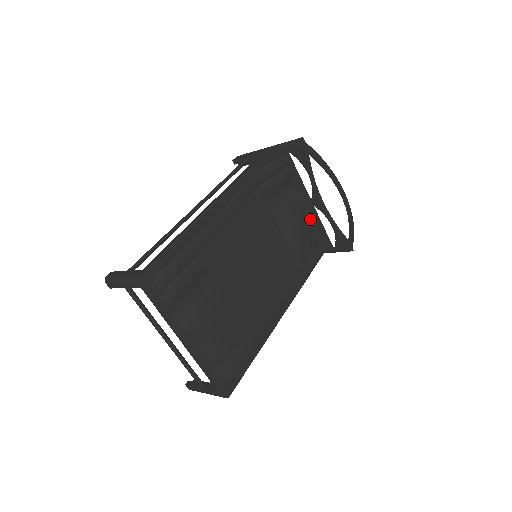
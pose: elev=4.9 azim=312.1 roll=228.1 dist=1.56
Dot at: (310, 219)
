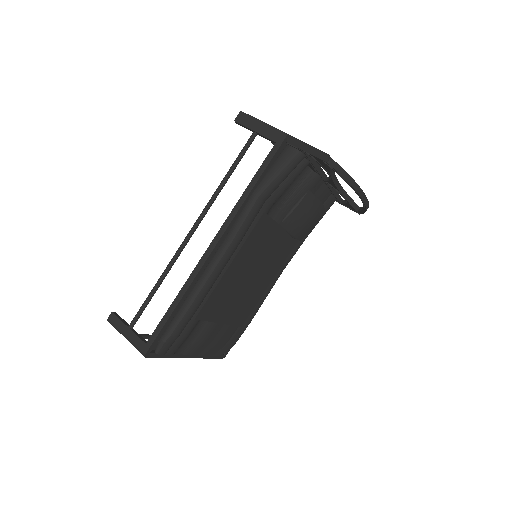
Dot at: (321, 191)
